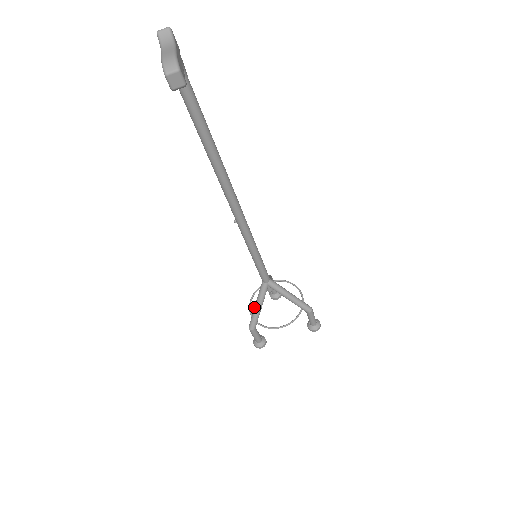
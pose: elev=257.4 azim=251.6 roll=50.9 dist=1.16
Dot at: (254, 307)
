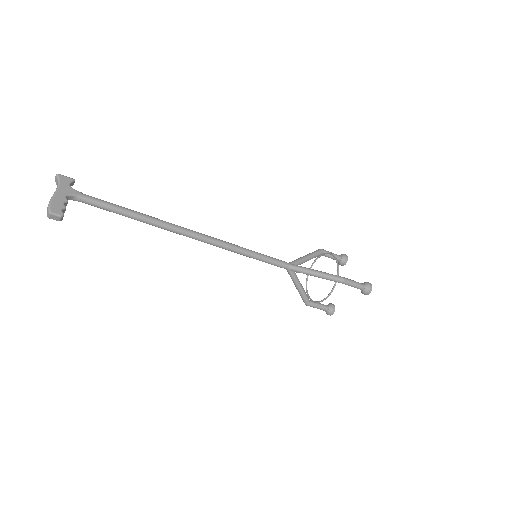
Dot at: (296, 287)
